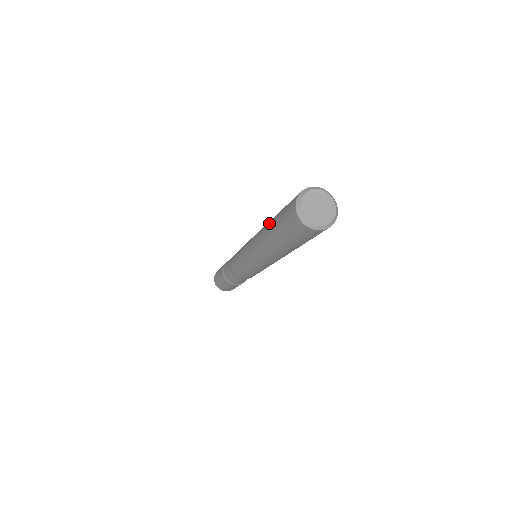
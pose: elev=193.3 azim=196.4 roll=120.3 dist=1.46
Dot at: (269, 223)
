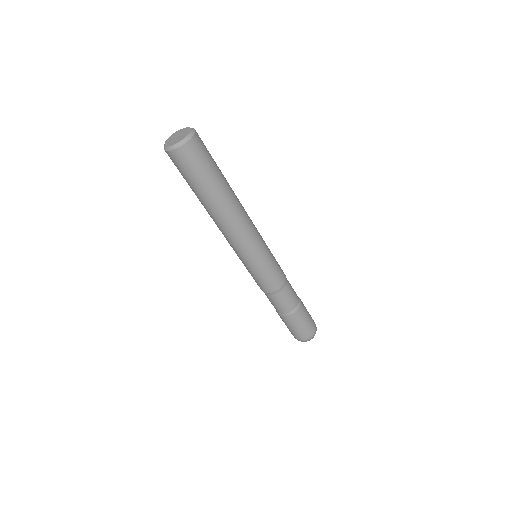
Dot at: occluded
